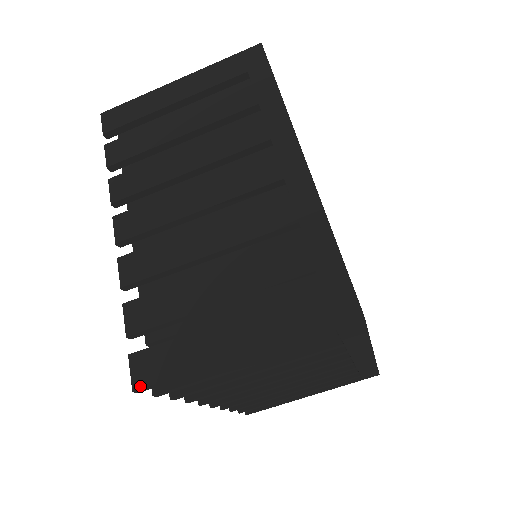
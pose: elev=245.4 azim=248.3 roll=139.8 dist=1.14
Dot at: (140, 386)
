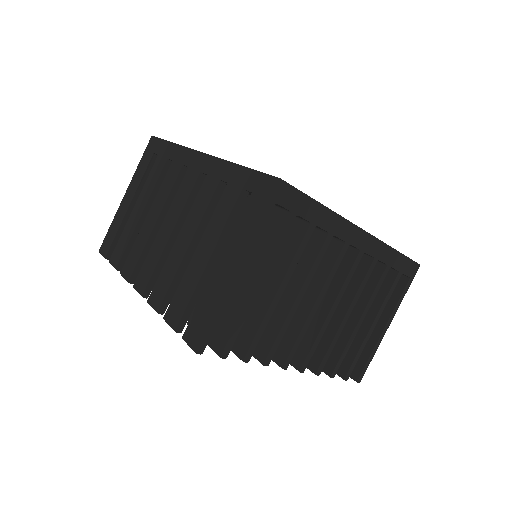
Dot at: (197, 345)
